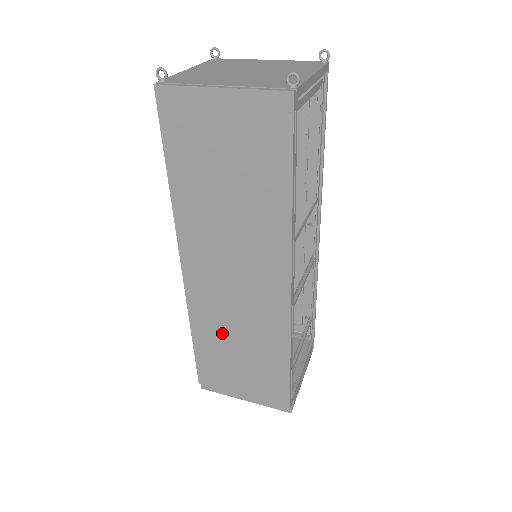
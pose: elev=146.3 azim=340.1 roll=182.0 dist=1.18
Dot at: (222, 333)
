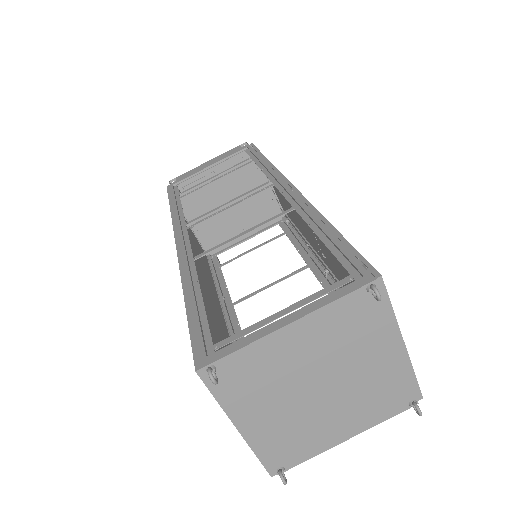
Dot at: occluded
